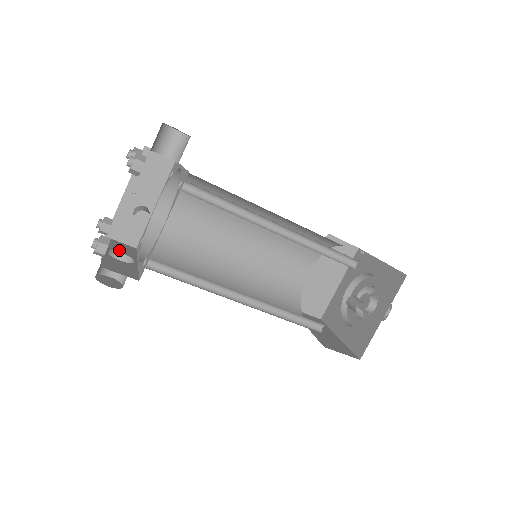
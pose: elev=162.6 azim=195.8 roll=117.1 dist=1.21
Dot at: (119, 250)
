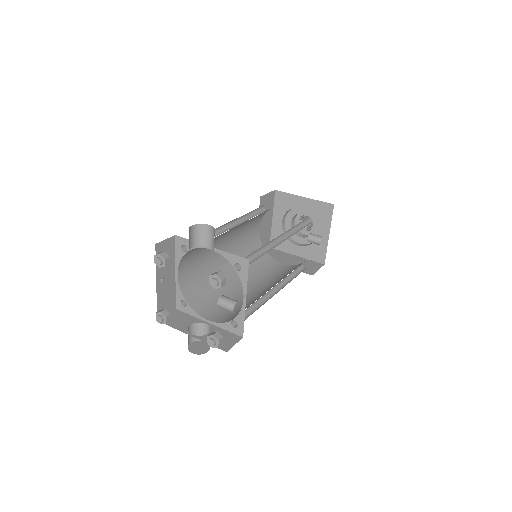
Dot at: (186, 324)
